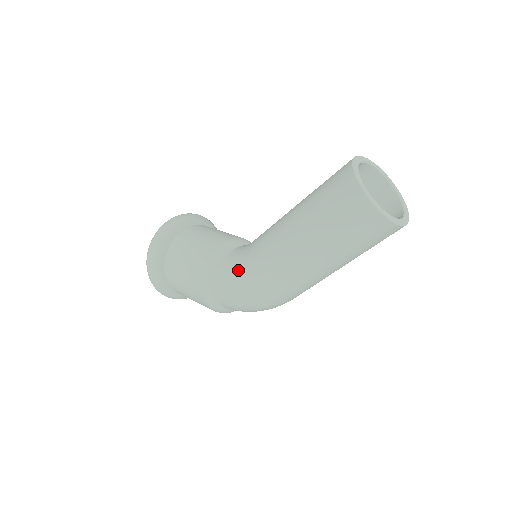
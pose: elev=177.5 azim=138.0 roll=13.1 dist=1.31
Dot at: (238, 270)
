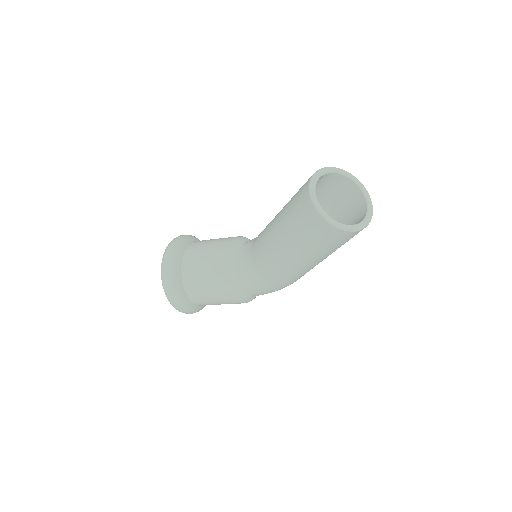
Dot at: (264, 285)
